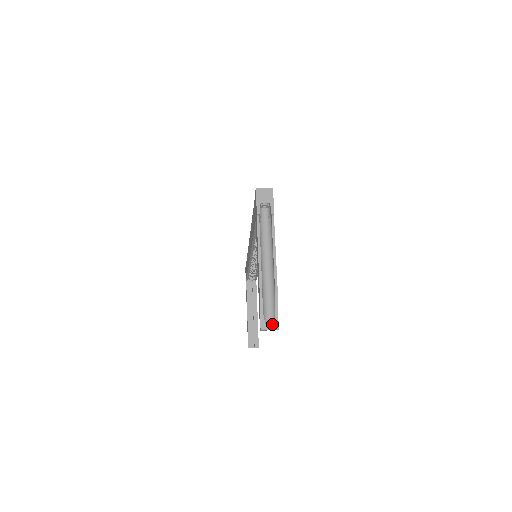
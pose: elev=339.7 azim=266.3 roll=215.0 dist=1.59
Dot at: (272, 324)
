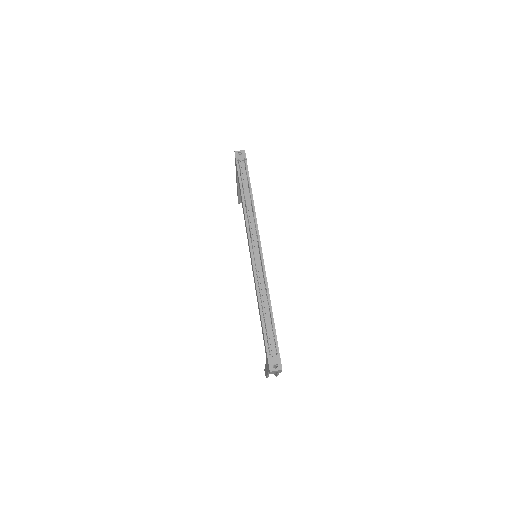
Dot at: occluded
